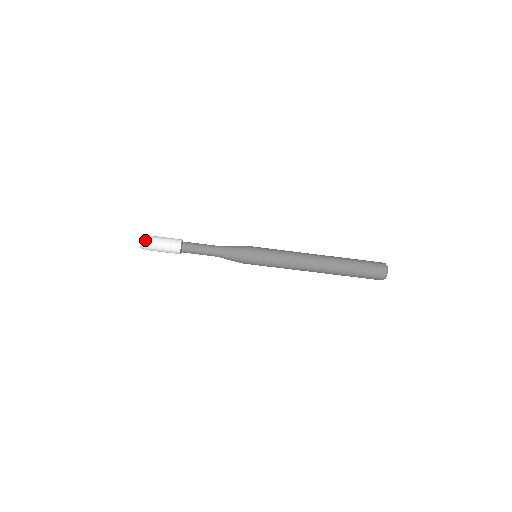
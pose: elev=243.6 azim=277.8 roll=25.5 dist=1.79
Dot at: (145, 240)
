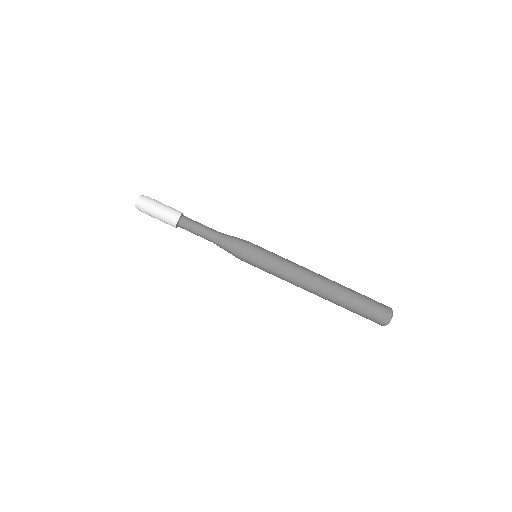
Dot at: (146, 196)
